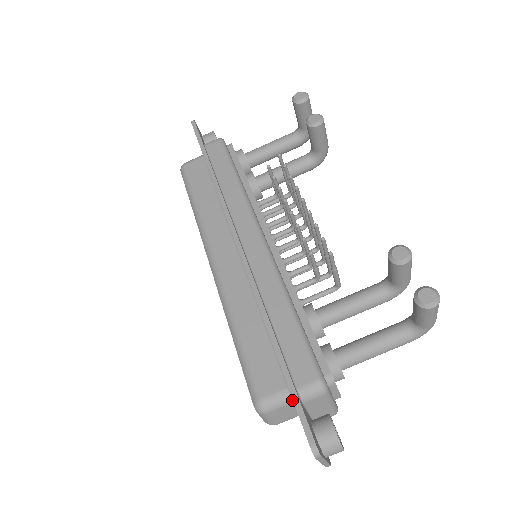
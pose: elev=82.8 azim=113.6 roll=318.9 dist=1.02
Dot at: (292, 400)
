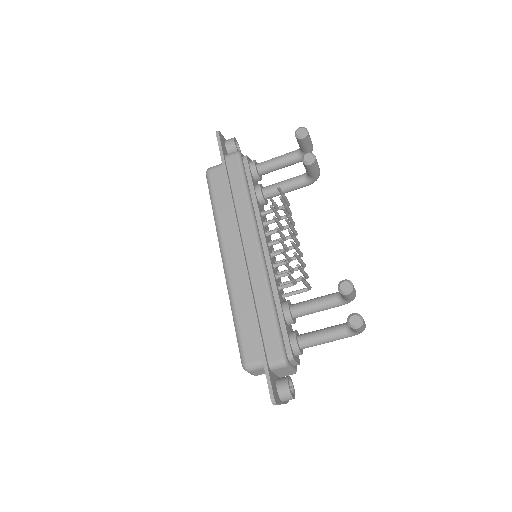
Dot at: occluded
